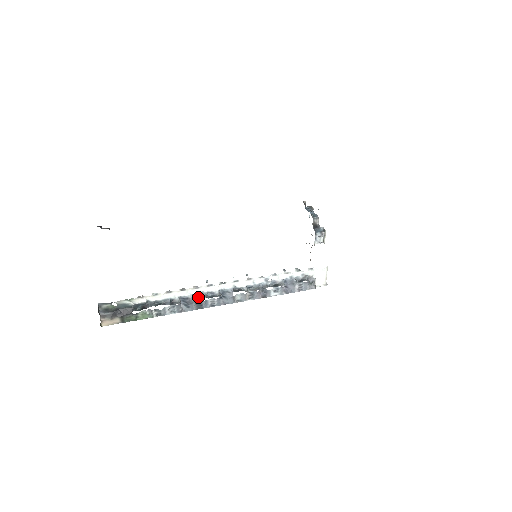
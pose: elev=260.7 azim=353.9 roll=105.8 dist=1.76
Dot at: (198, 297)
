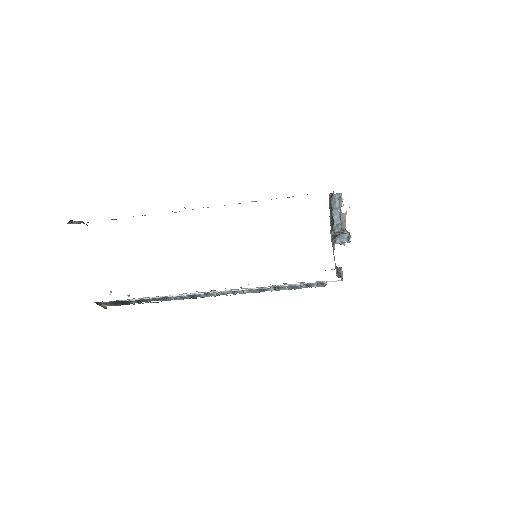
Dot at: (191, 296)
